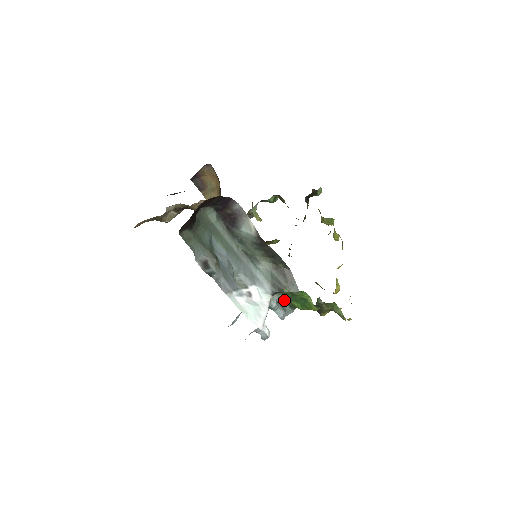
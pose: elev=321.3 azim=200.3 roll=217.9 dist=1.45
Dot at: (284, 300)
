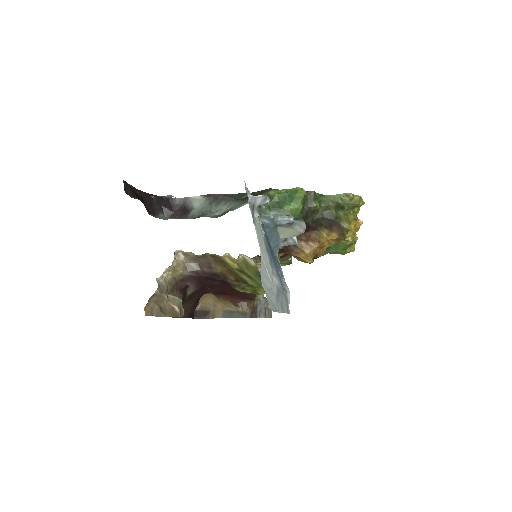
Dot at: (280, 215)
